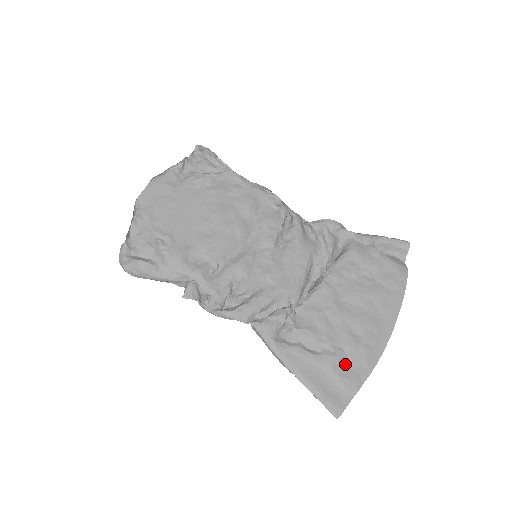
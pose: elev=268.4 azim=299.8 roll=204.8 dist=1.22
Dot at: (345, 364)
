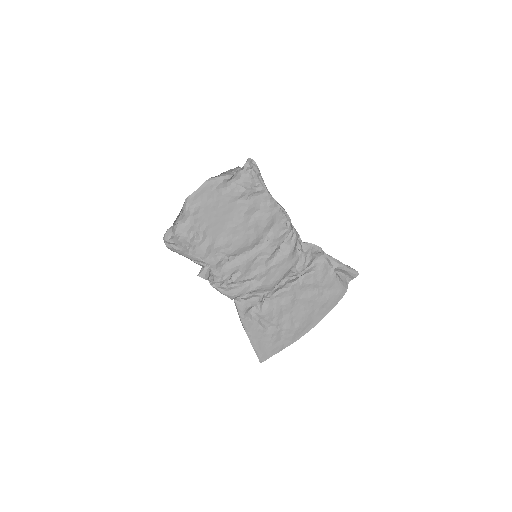
Dot at: (279, 337)
